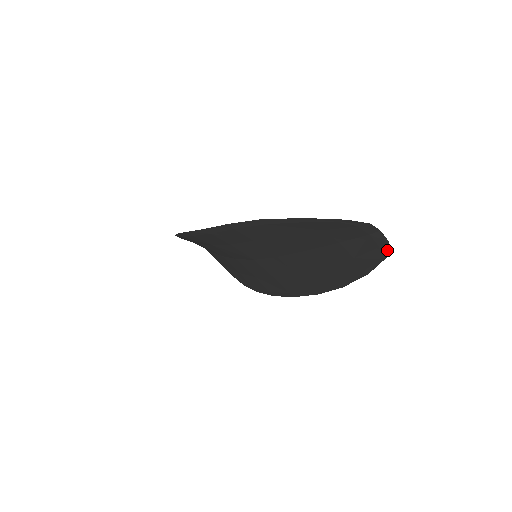
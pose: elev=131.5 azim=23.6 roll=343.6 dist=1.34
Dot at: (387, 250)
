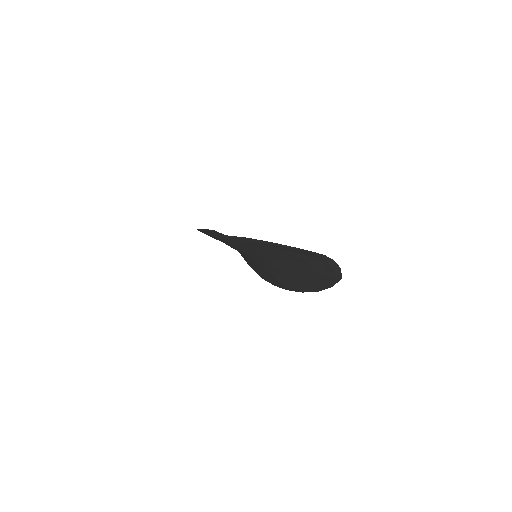
Dot at: (341, 274)
